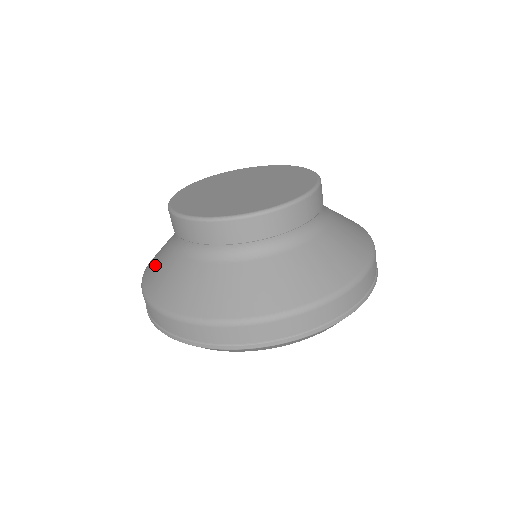
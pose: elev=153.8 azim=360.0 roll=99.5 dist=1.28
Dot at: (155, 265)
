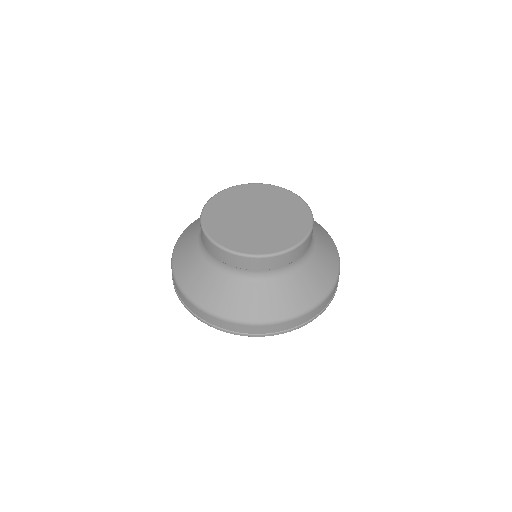
Dot at: occluded
